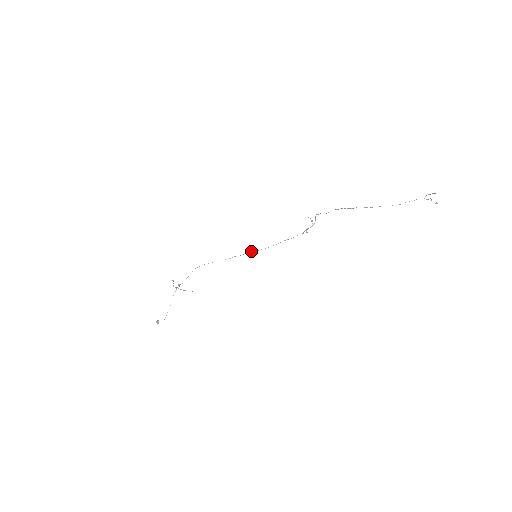
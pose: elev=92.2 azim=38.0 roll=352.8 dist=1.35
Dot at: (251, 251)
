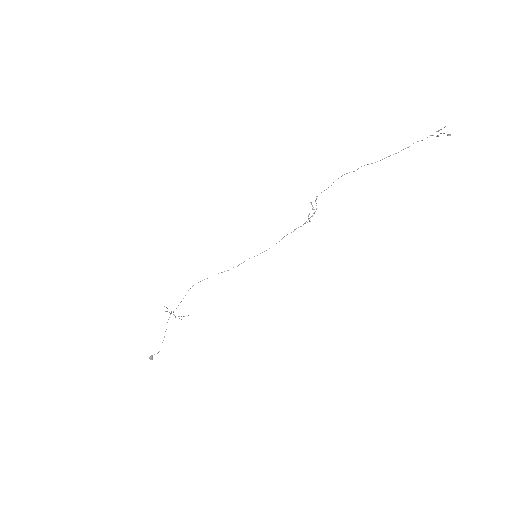
Dot at: occluded
